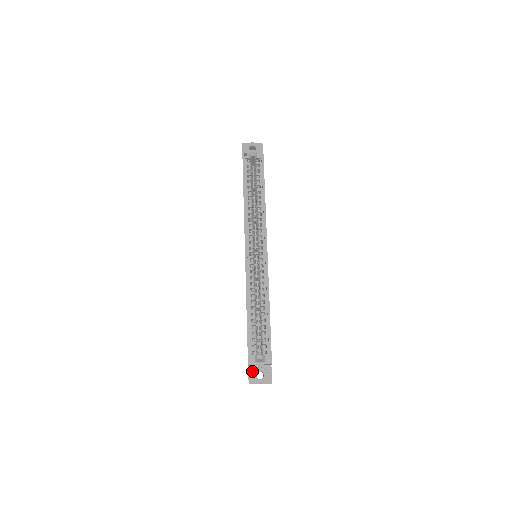
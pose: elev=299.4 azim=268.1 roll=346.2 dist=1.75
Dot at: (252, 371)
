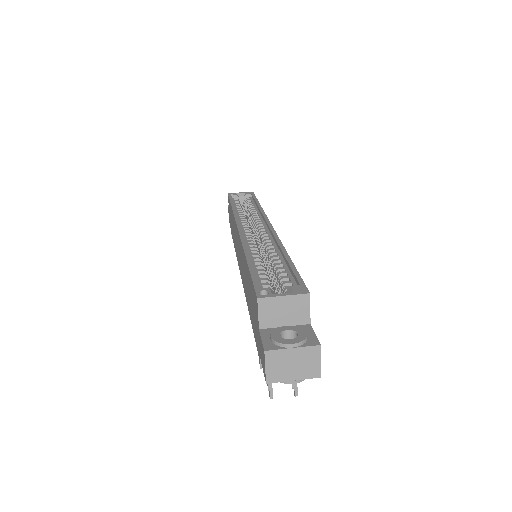
Dot at: (269, 334)
